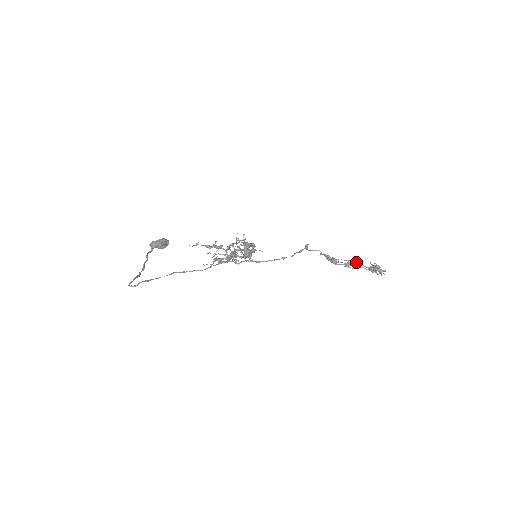
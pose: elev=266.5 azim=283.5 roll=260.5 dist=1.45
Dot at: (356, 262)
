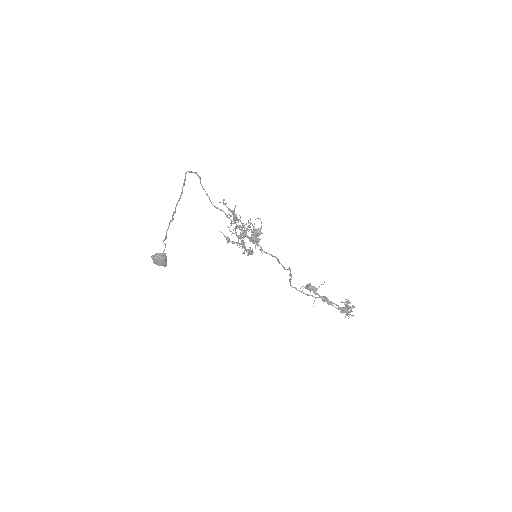
Dot at: (329, 301)
